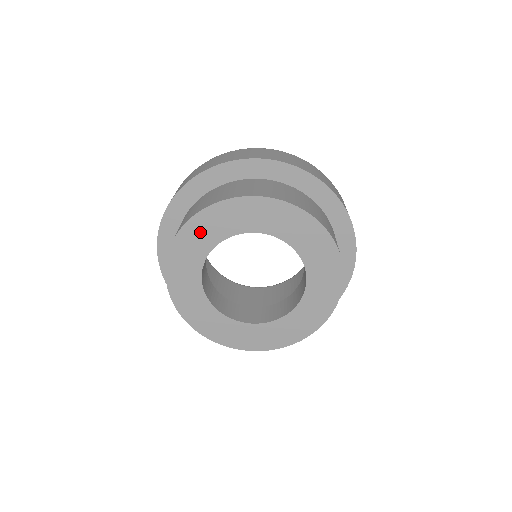
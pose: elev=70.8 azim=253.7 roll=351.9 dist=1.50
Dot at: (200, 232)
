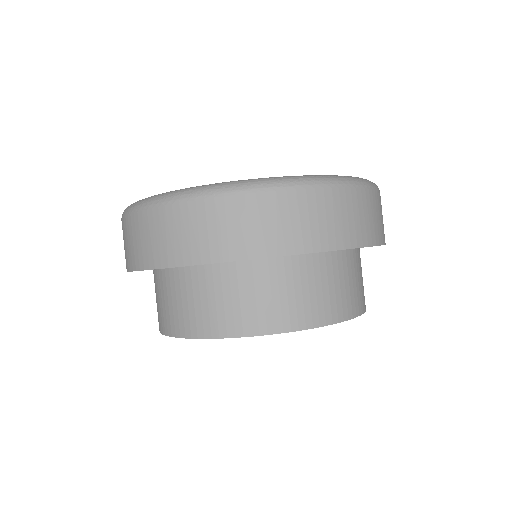
Dot at: occluded
